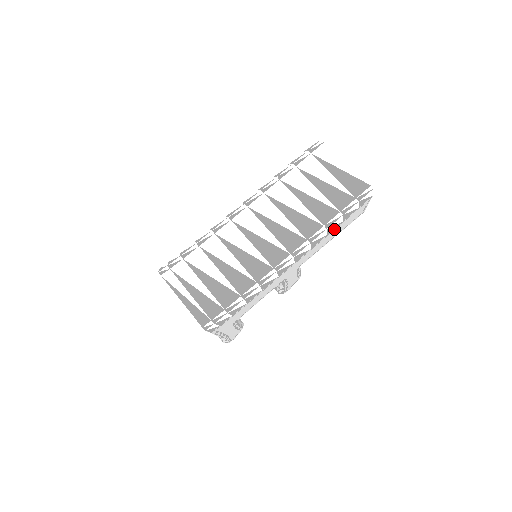
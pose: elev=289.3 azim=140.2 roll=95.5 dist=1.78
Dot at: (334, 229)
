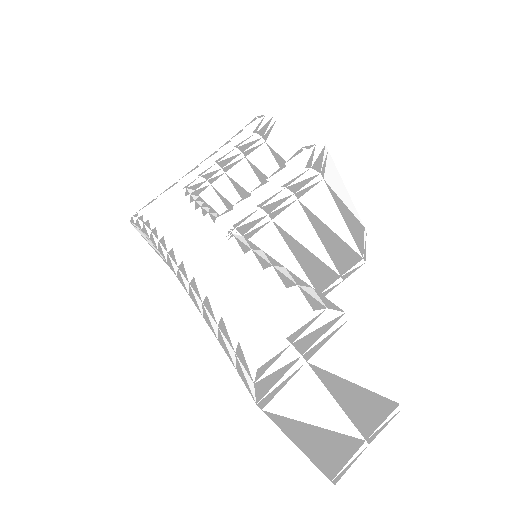
Dot at: occluded
